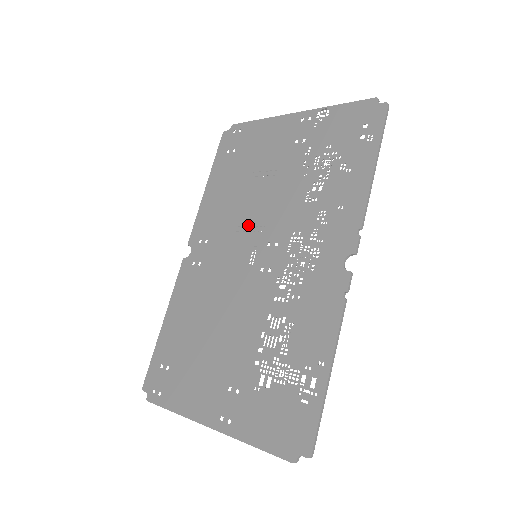
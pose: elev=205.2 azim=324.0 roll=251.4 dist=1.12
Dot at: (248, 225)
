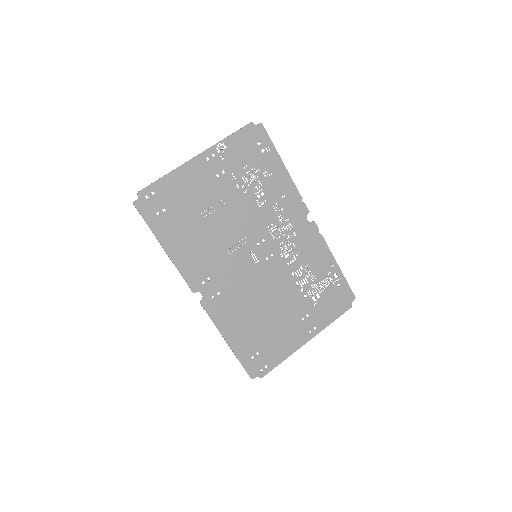
Dot at: (233, 246)
